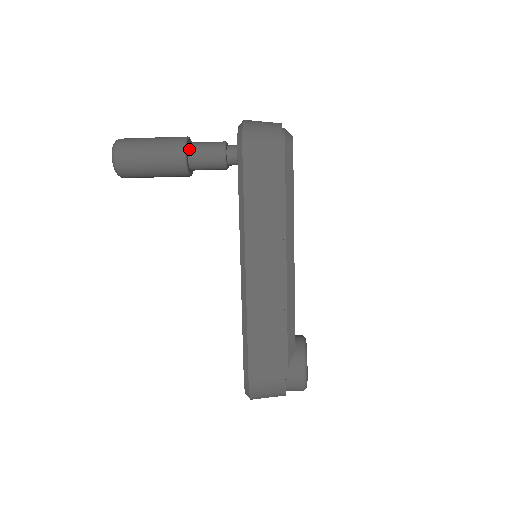
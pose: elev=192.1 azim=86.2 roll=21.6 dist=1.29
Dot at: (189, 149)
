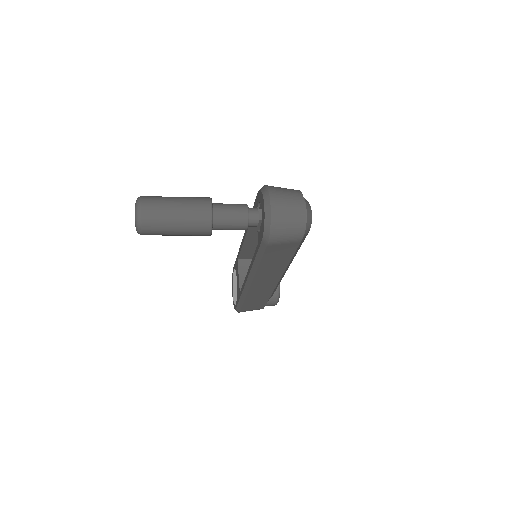
Dot at: (214, 224)
